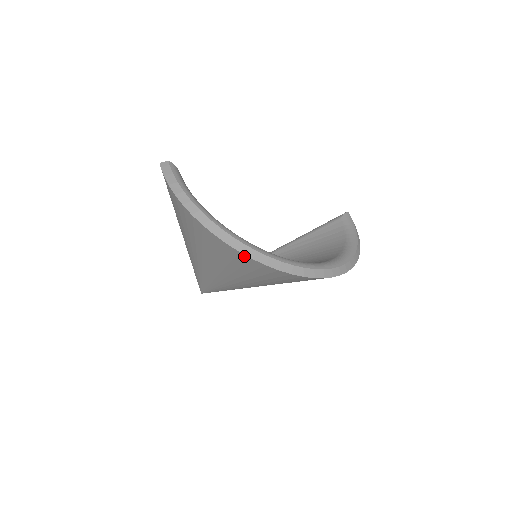
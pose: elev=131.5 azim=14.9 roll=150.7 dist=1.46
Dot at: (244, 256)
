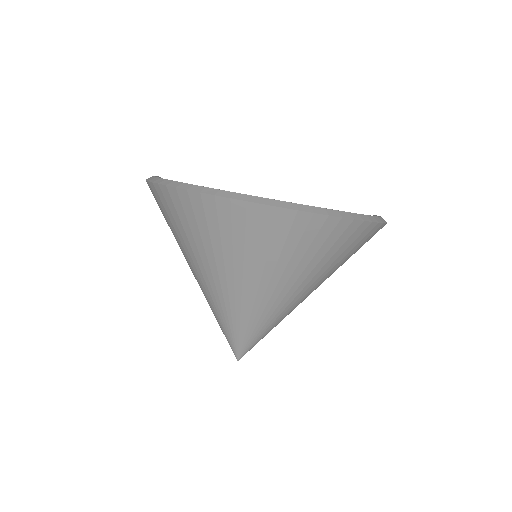
Dot at: (194, 195)
